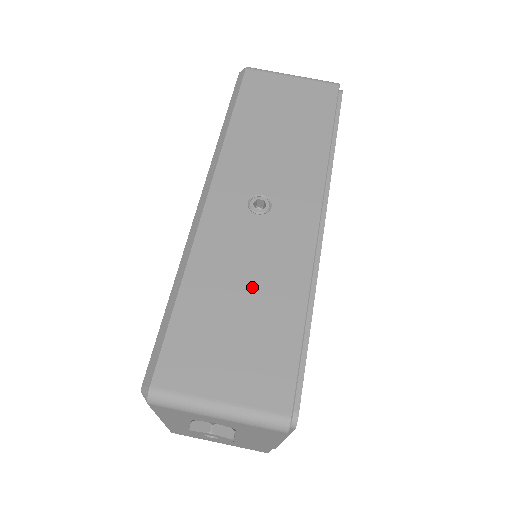
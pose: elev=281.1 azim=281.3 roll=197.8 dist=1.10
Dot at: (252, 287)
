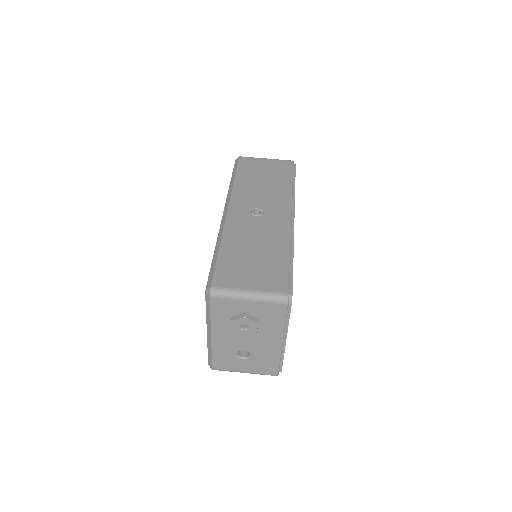
Dot at: (259, 245)
